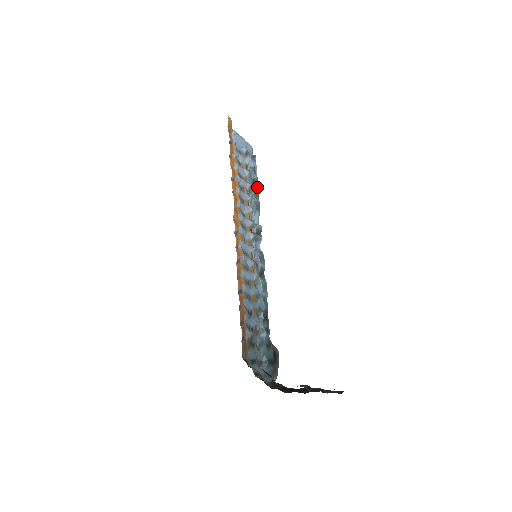
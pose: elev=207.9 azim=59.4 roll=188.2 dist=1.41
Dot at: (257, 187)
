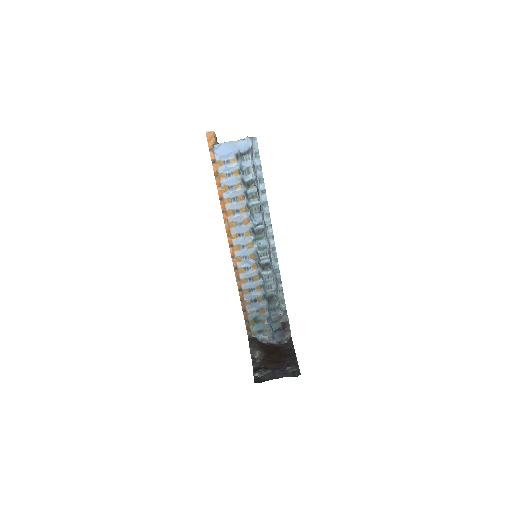
Dot at: (253, 188)
